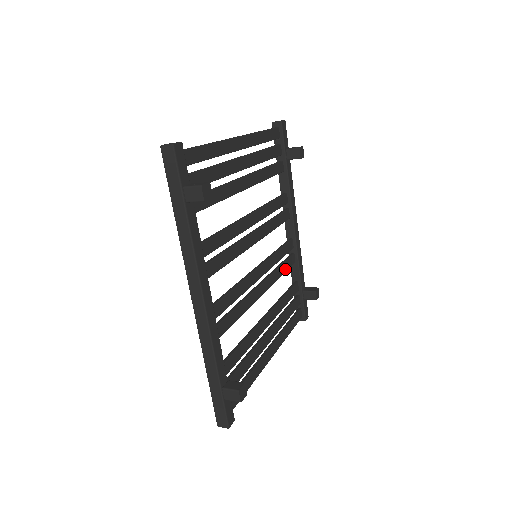
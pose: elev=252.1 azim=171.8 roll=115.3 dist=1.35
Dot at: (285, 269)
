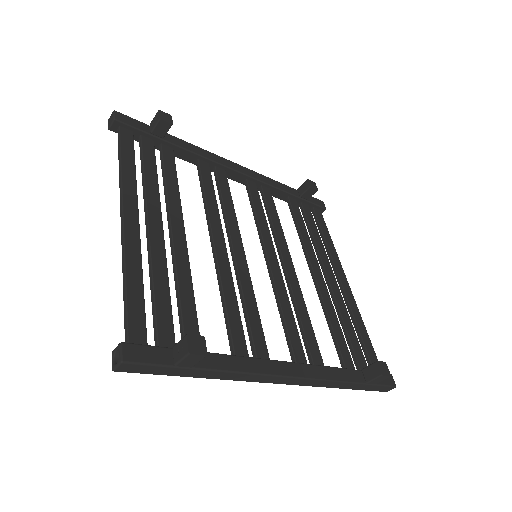
Dot at: (274, 212)
